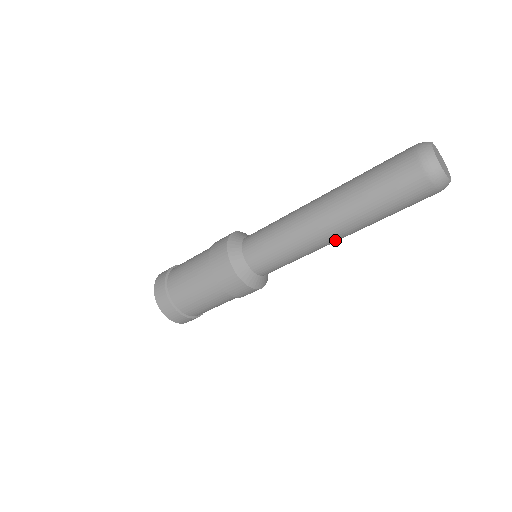
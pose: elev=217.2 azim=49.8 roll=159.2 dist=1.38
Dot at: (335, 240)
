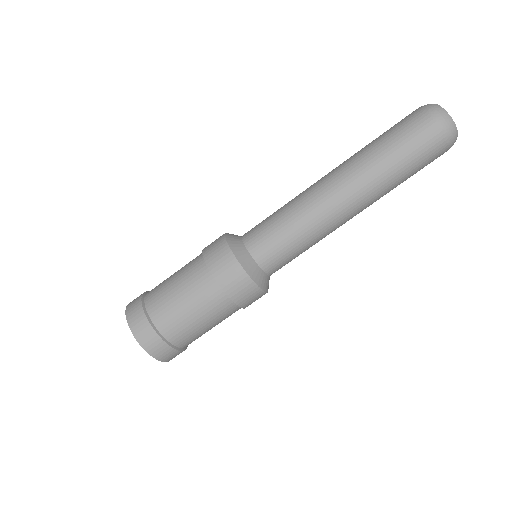
Dot at: (335, 191)
